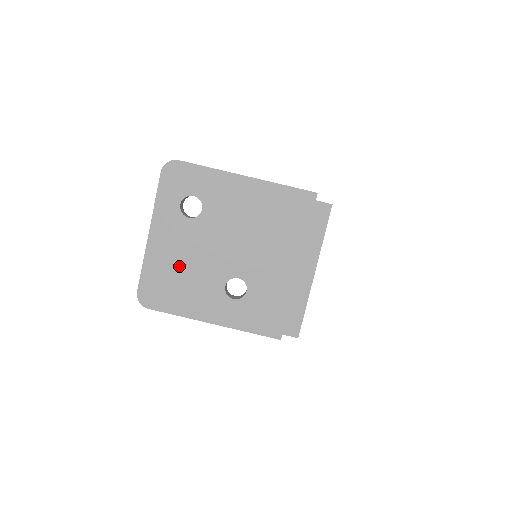
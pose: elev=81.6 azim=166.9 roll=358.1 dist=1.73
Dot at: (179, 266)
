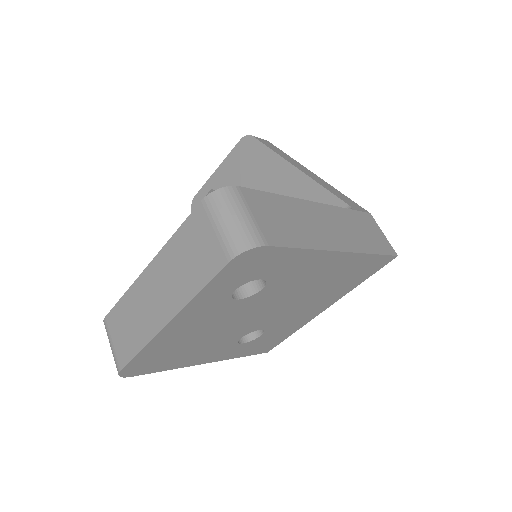
Dot at: (195, 339)
